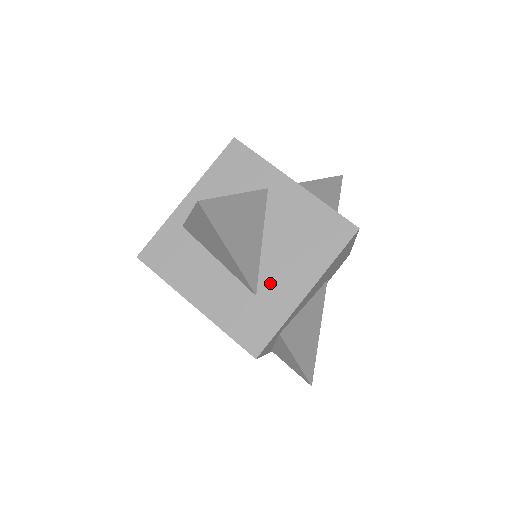
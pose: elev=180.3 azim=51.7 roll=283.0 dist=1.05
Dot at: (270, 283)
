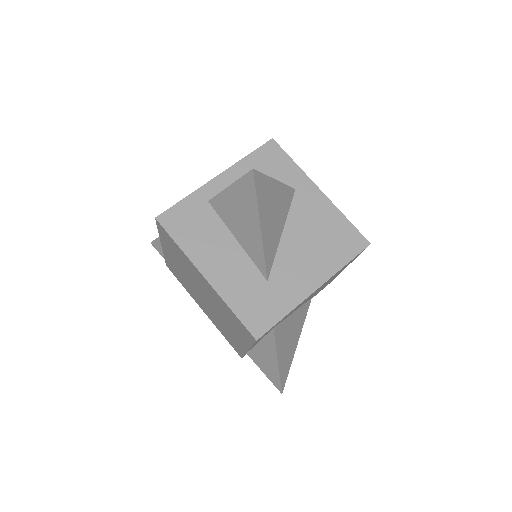
Dot at: (283, 272)
